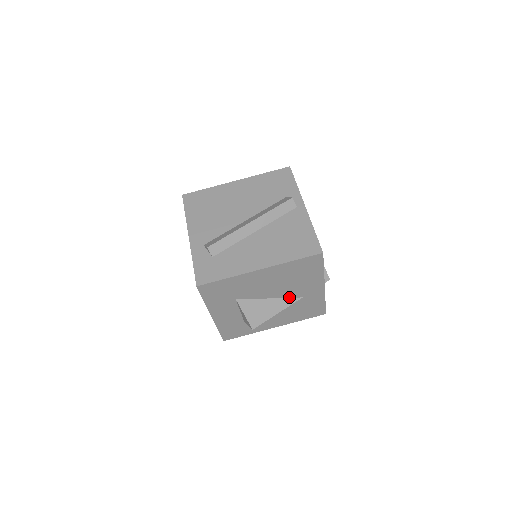
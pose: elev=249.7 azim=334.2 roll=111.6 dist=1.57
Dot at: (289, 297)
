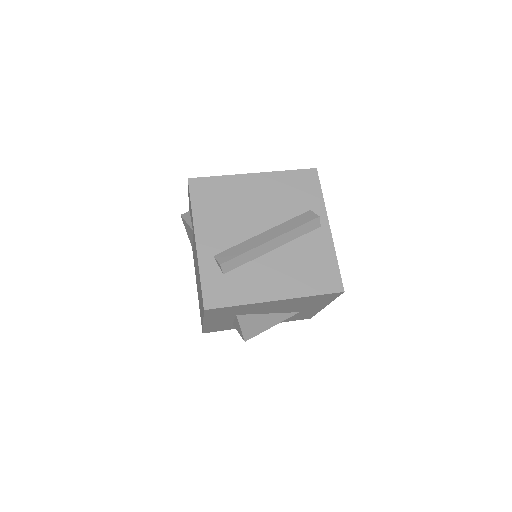
Dot at: (287, 312)
